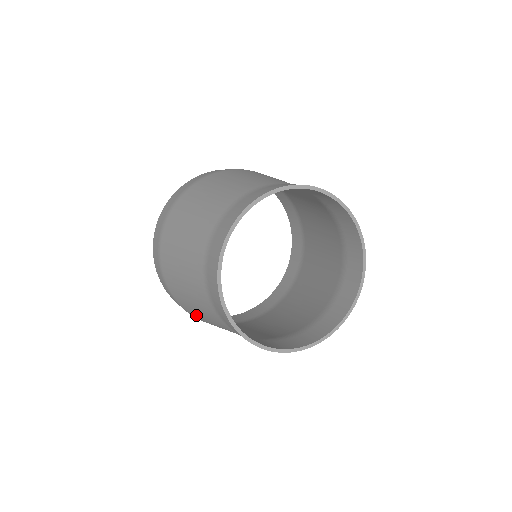
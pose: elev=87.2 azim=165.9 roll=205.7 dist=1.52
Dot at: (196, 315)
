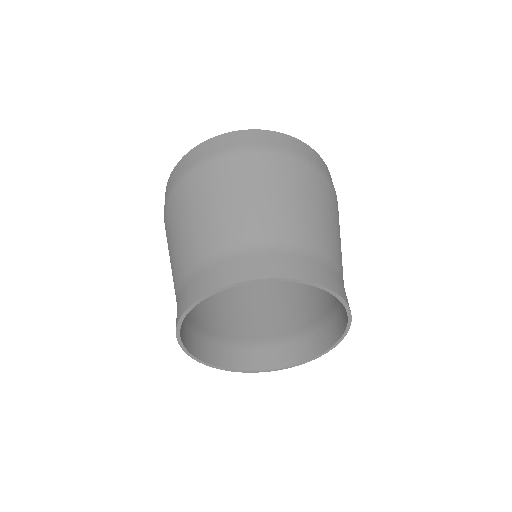
Dot at: occluded
